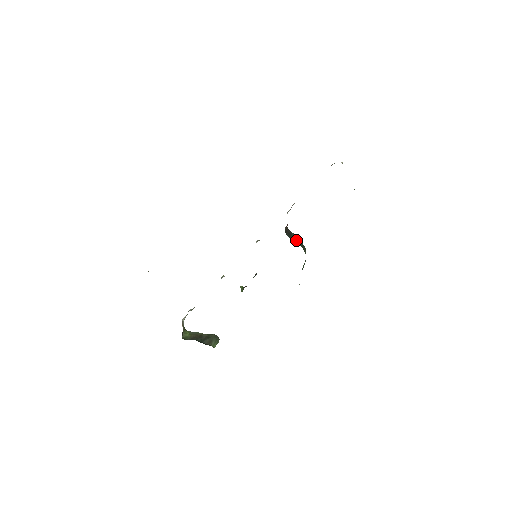
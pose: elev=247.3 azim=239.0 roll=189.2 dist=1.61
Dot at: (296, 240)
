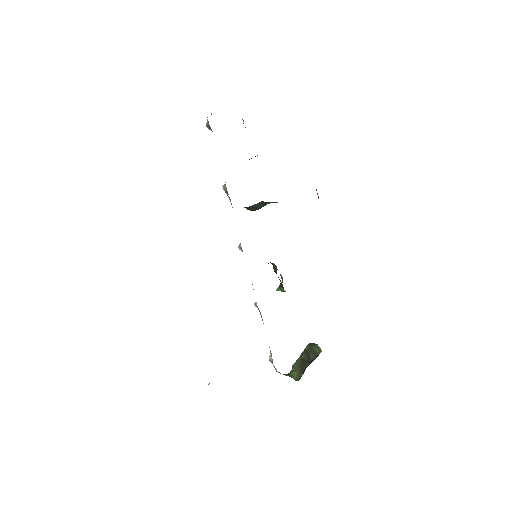
Dot at: (263, 205)
